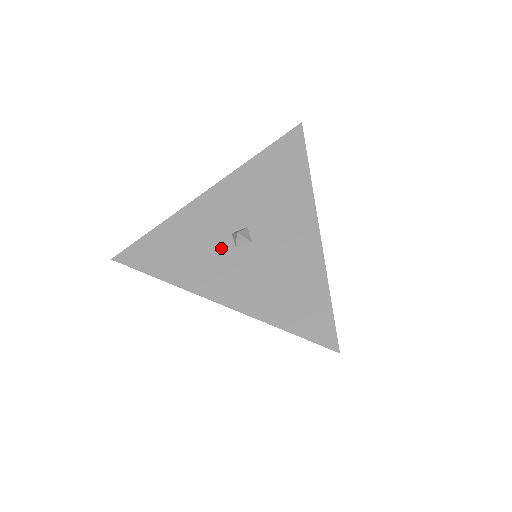
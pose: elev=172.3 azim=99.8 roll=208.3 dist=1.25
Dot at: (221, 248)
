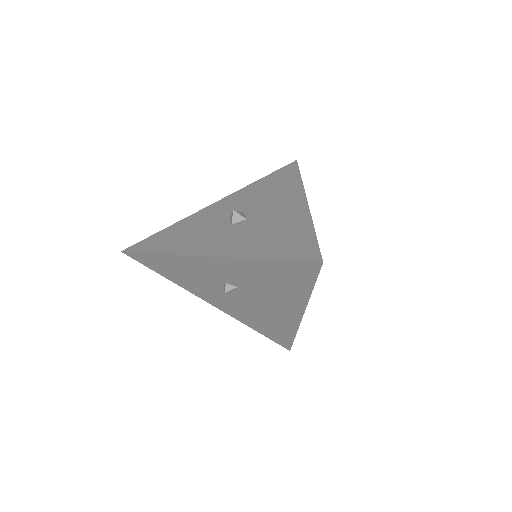
Dot at: (219, 227)
